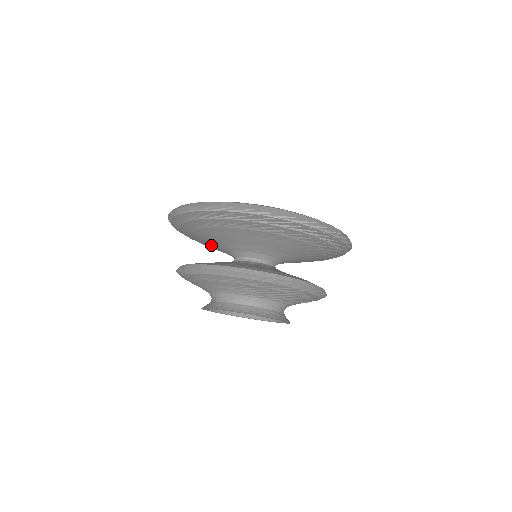
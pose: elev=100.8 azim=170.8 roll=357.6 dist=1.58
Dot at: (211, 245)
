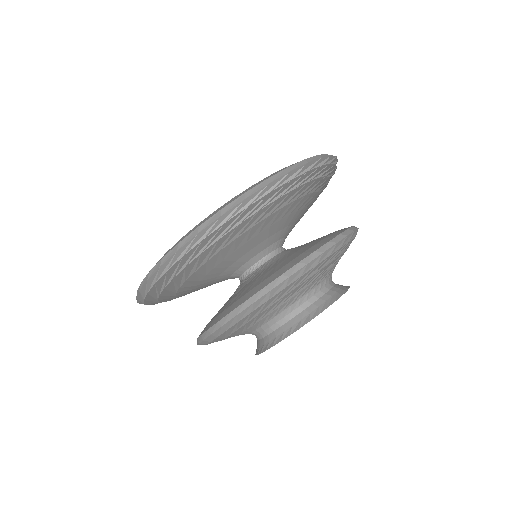
Dot at: occluded
